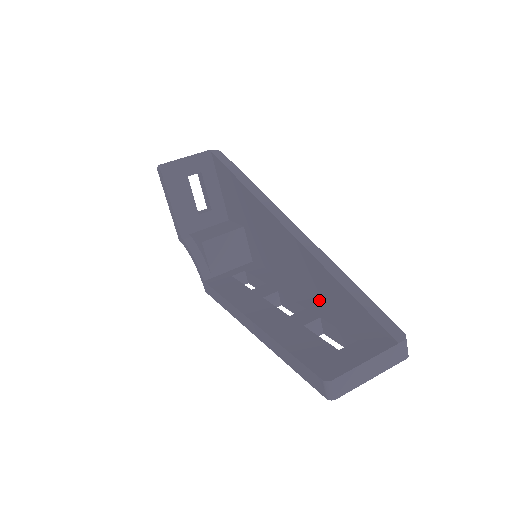
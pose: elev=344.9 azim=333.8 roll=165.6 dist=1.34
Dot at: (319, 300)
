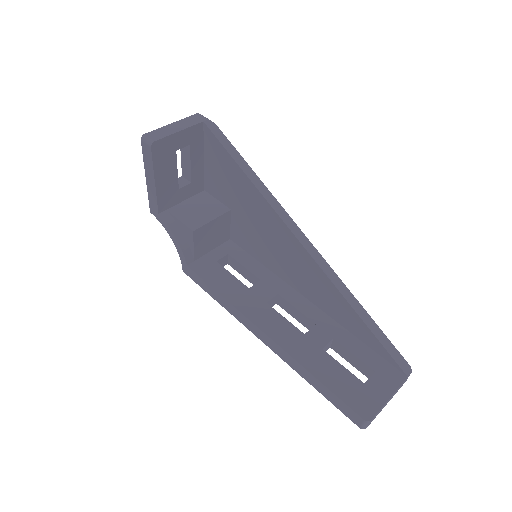
Dot at: (324, 313)
